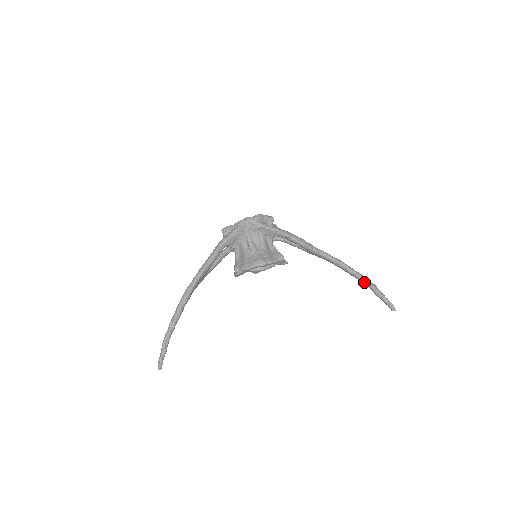
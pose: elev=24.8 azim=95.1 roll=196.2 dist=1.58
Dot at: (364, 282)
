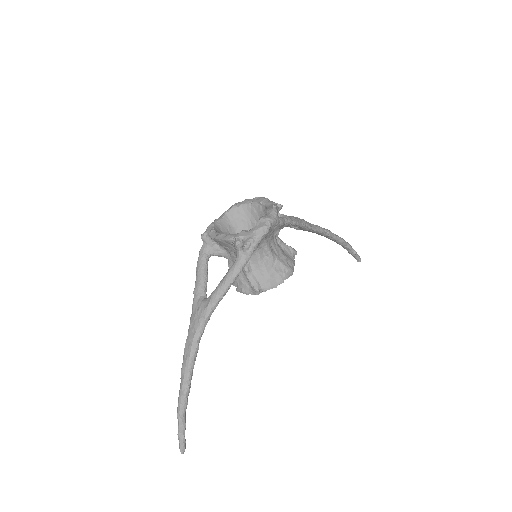
Dot at: (343, 244)
